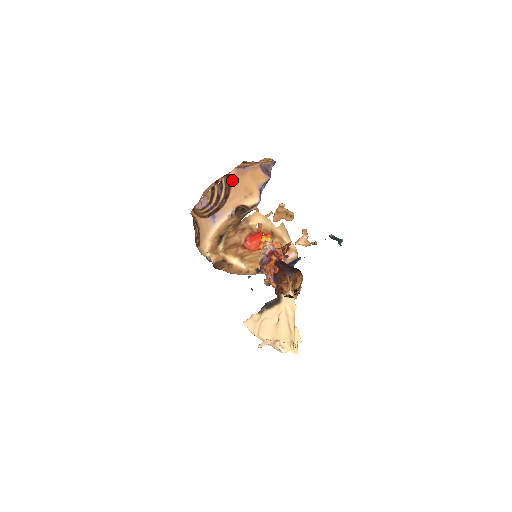
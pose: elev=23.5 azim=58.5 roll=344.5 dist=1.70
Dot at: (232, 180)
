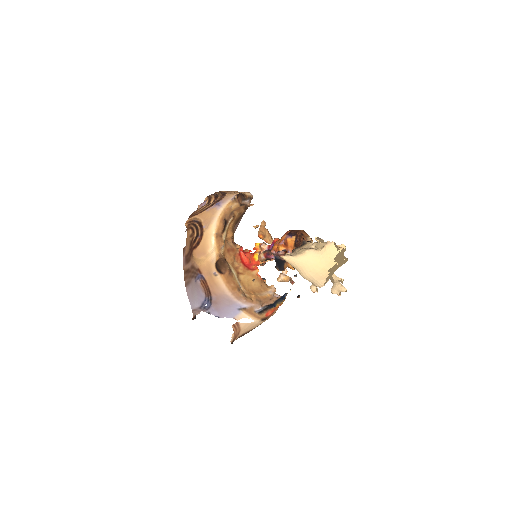
Dot at: (224, 191)
